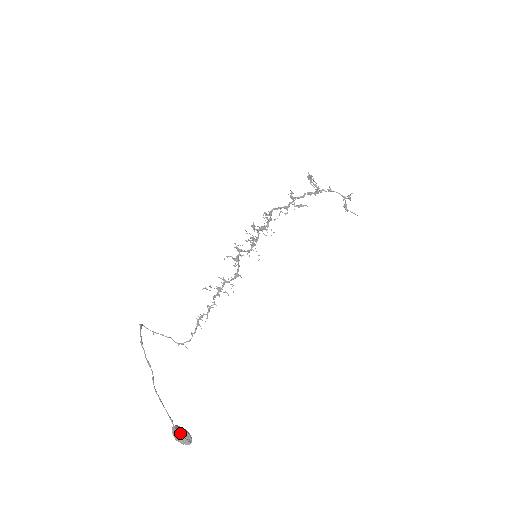
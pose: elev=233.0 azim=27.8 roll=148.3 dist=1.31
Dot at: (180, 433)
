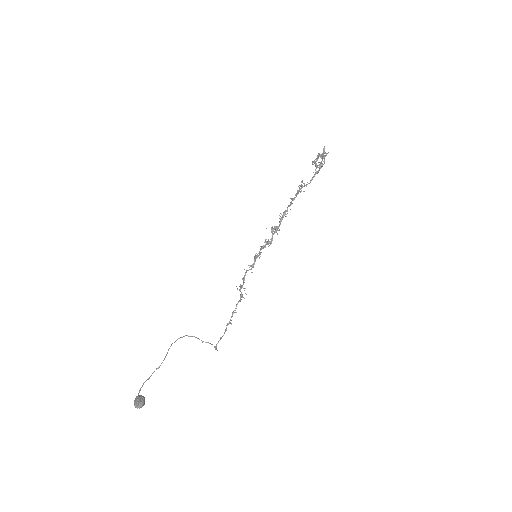
Dot at: (136, 399)
